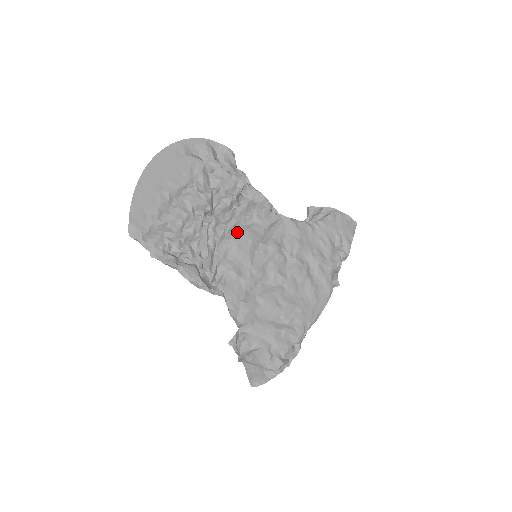
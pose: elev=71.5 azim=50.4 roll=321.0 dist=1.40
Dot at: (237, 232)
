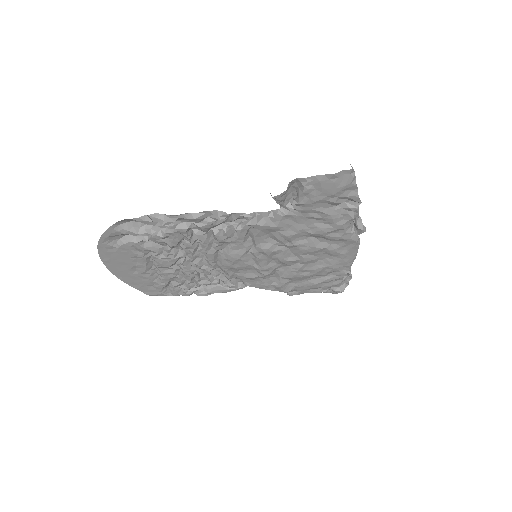
Dot at: (222, 259)
